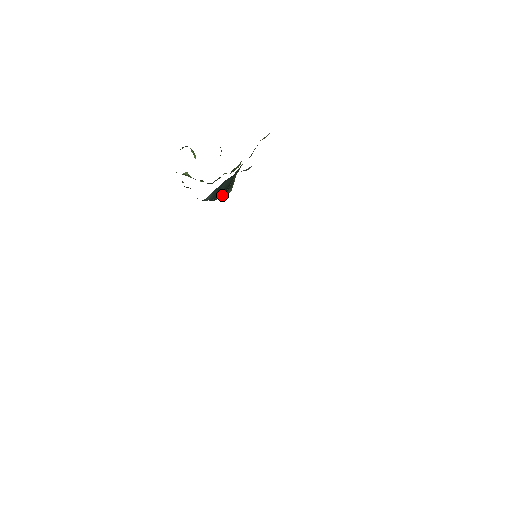
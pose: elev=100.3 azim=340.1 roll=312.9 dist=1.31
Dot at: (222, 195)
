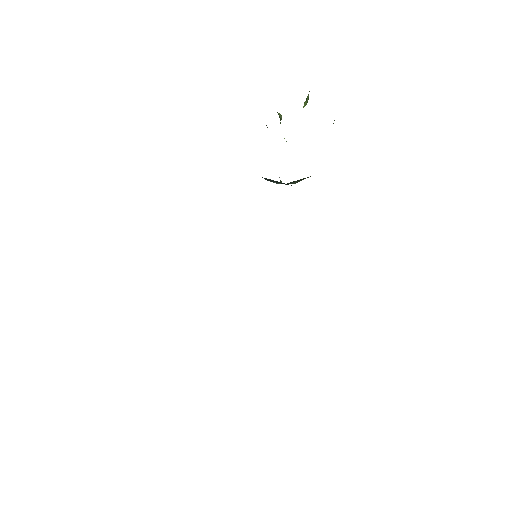
Dot at: occluded
